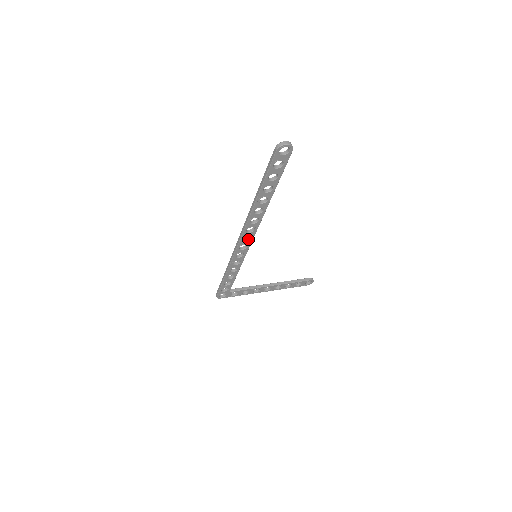
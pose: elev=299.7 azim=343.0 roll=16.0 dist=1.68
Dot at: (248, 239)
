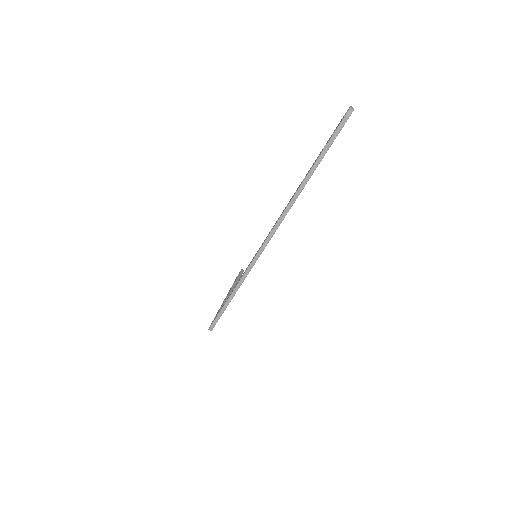
Dot at: occluded
